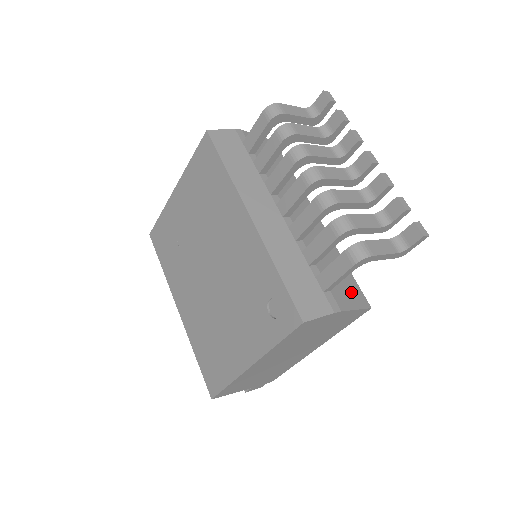
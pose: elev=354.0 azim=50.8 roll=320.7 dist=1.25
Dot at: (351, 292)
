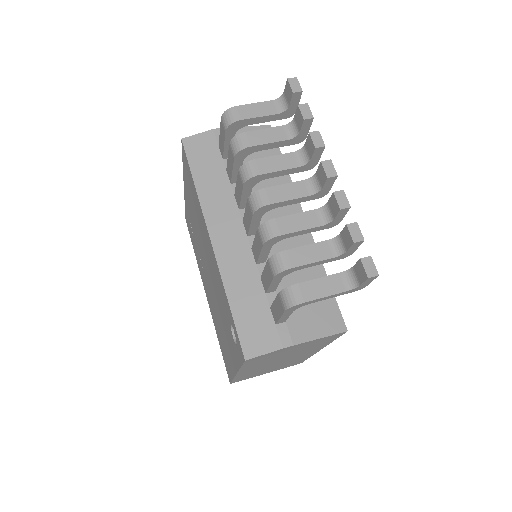
Dot at: (320, 316)
